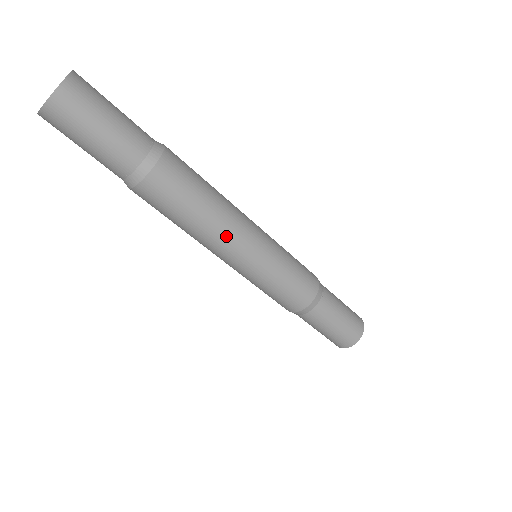
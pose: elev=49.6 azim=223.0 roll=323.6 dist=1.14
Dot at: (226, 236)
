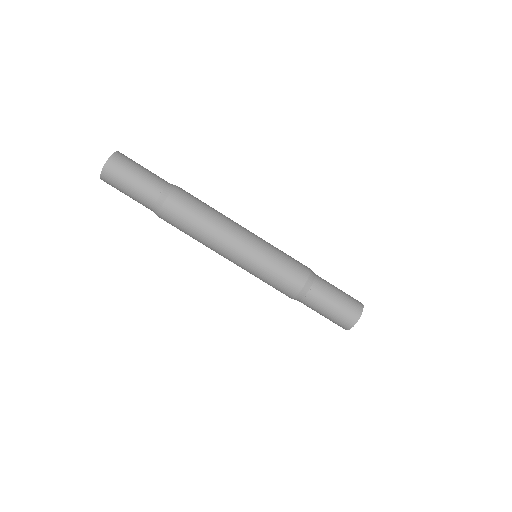
Dot at: (231, 226)
